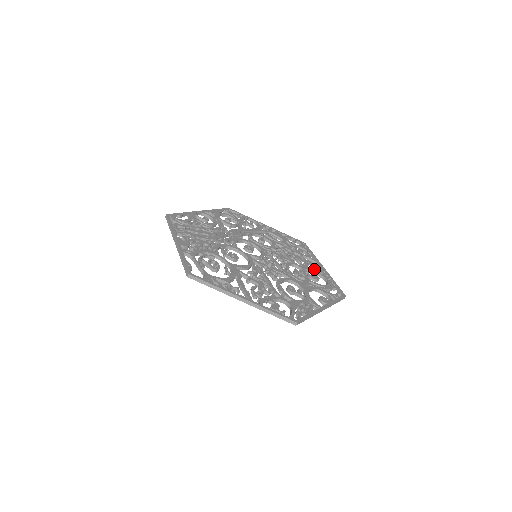
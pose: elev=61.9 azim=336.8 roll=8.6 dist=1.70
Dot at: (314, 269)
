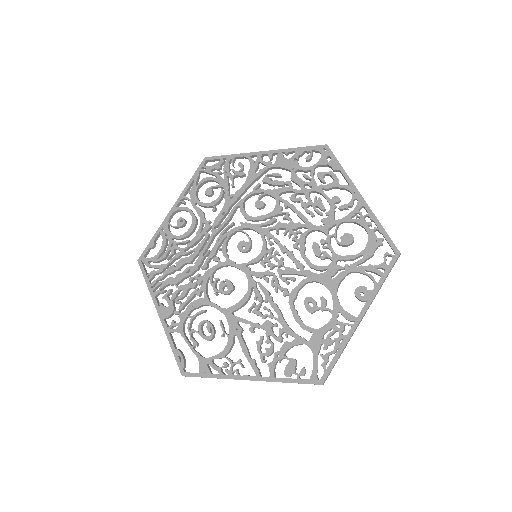
Dot at: (344, 217)
